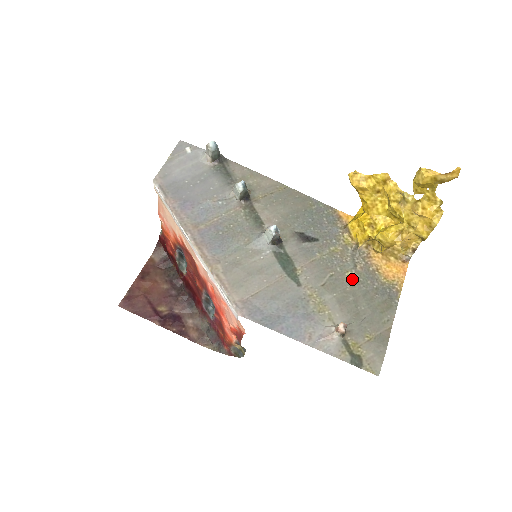
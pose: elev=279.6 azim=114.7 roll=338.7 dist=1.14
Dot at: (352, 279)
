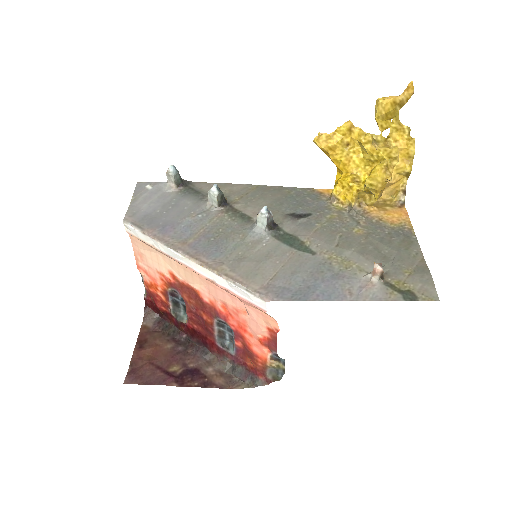
Dot at: (362, 233)
